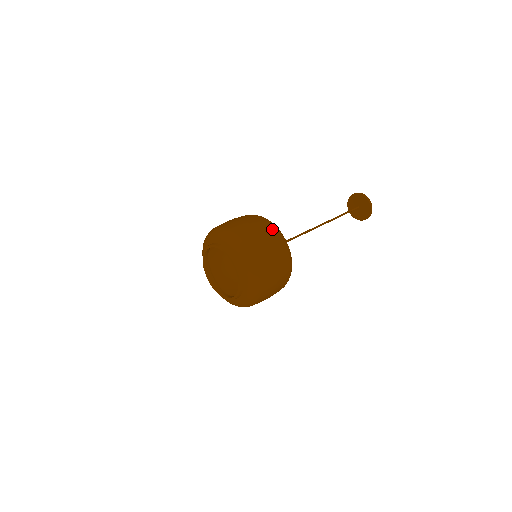
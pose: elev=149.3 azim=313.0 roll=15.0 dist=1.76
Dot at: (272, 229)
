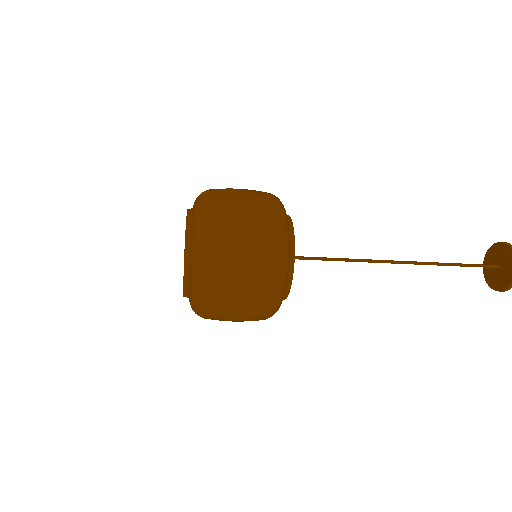
Dot at: (269, 207)
